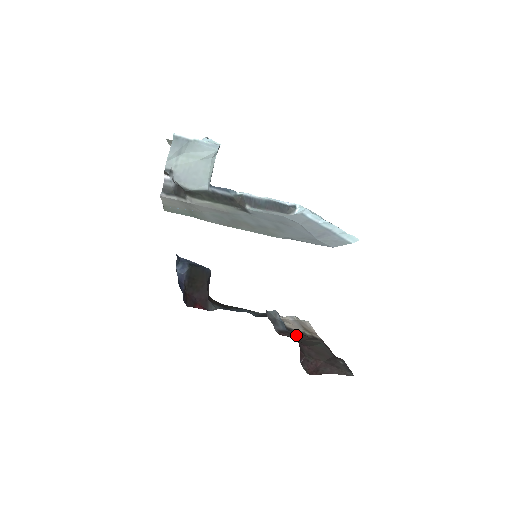
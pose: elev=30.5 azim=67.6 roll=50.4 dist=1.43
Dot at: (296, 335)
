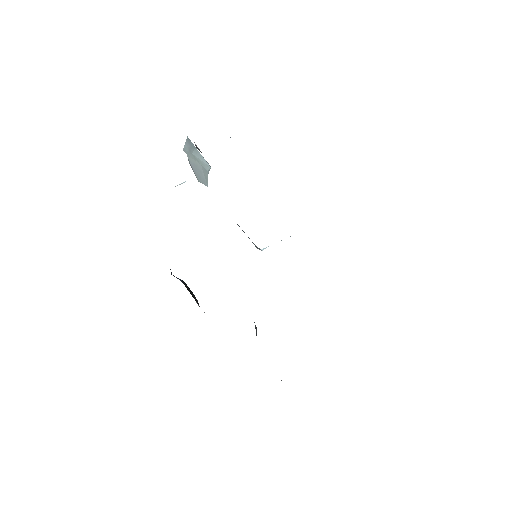
Dot at: occluded
